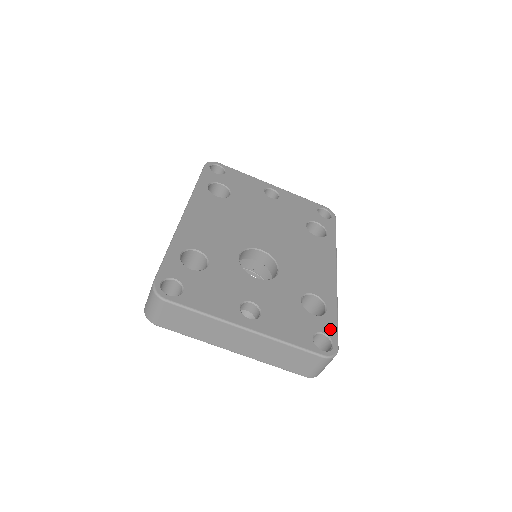
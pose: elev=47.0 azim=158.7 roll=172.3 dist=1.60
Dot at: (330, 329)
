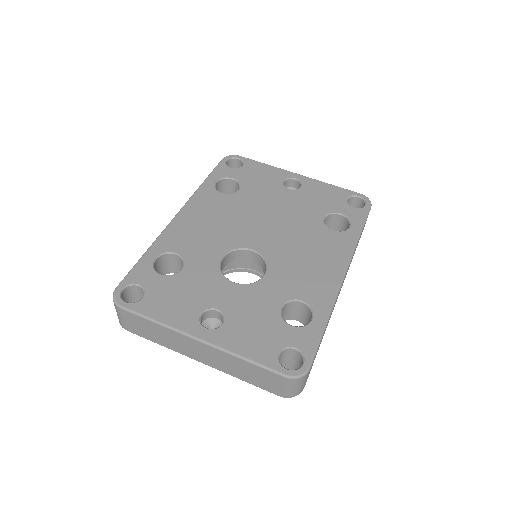
Dot at: (307, 343)
